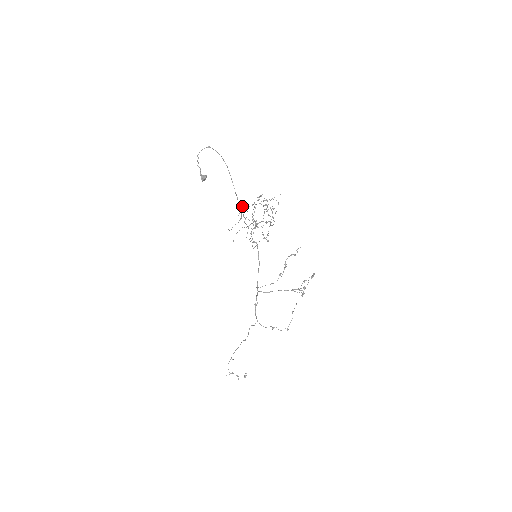
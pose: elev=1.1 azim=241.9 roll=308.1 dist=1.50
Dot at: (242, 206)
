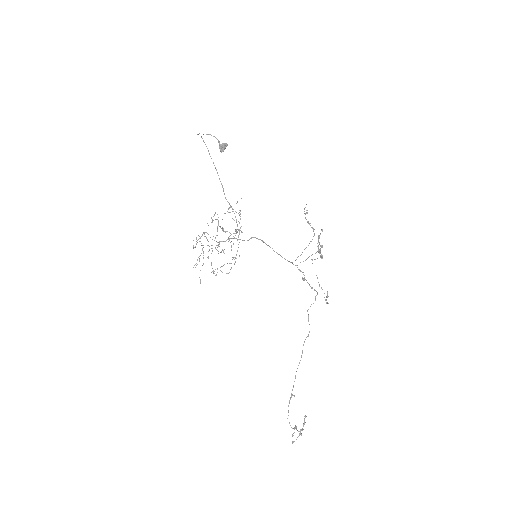
Dot at: occluded
